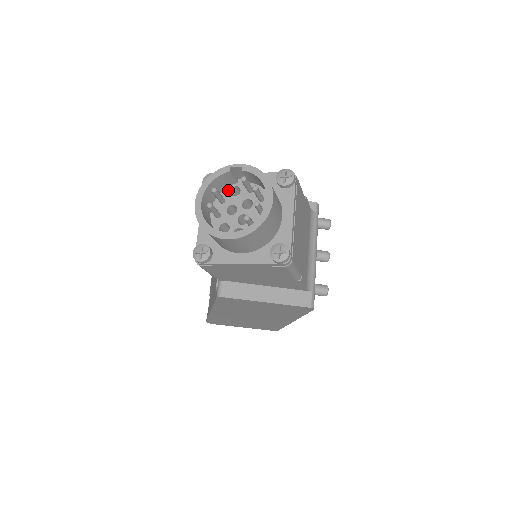
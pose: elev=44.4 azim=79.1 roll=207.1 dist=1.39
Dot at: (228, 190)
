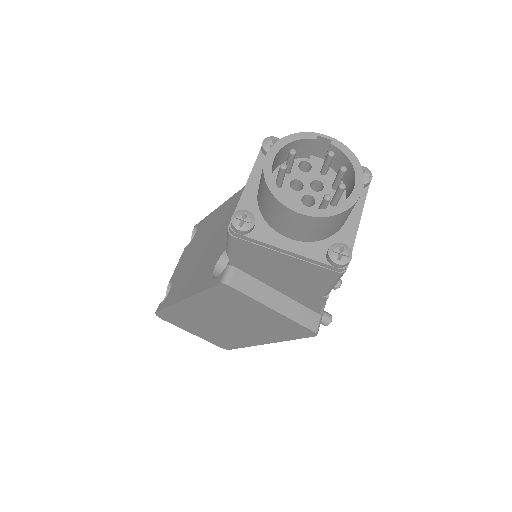
Dot at: (297, 162)
